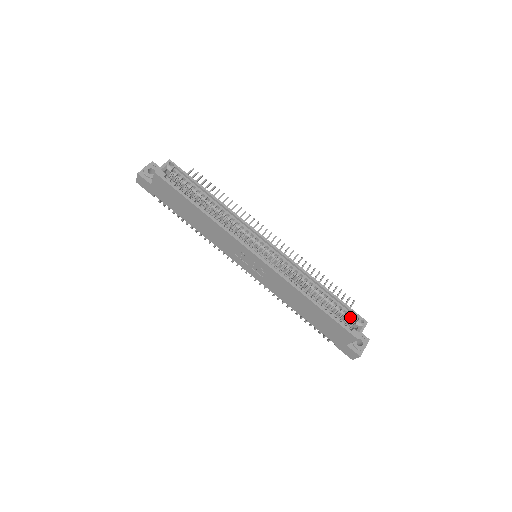
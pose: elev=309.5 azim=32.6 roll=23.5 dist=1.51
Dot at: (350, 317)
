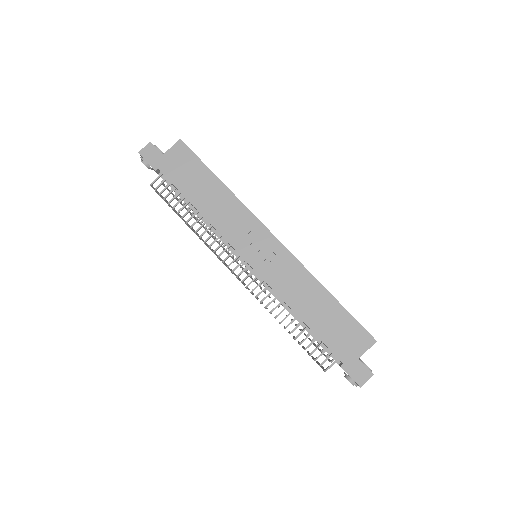
Dot at: occluded
